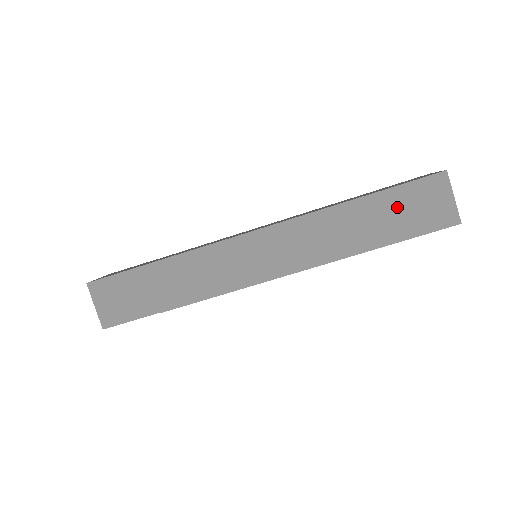
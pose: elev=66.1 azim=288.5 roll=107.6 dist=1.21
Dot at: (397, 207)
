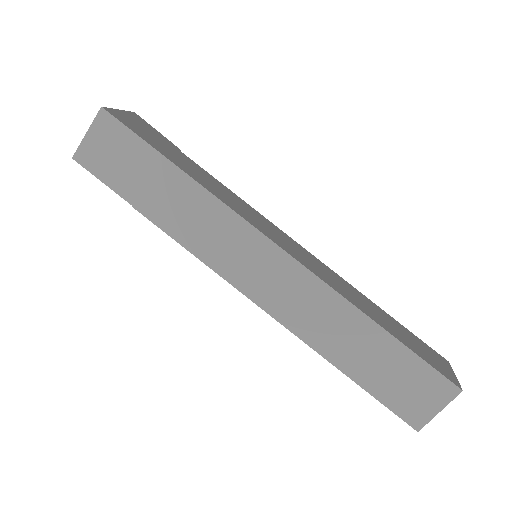
Dot at: (395, 367)
